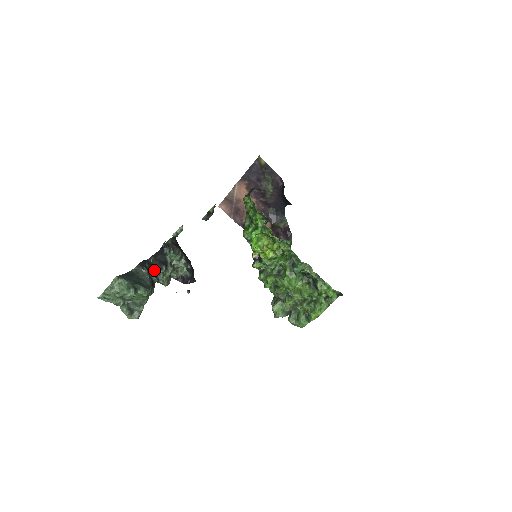
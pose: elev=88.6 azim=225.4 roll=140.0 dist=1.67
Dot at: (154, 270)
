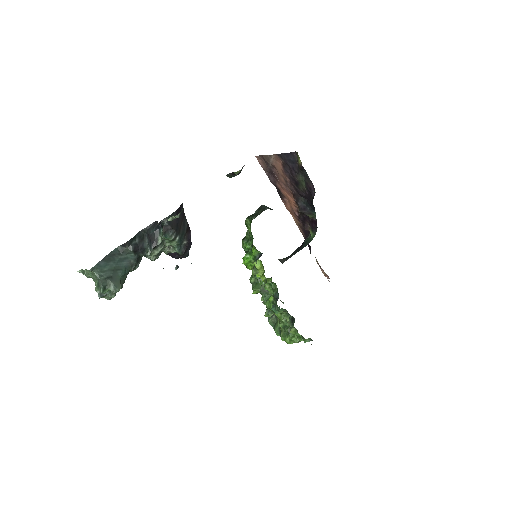
Dot at: (143, 245)
